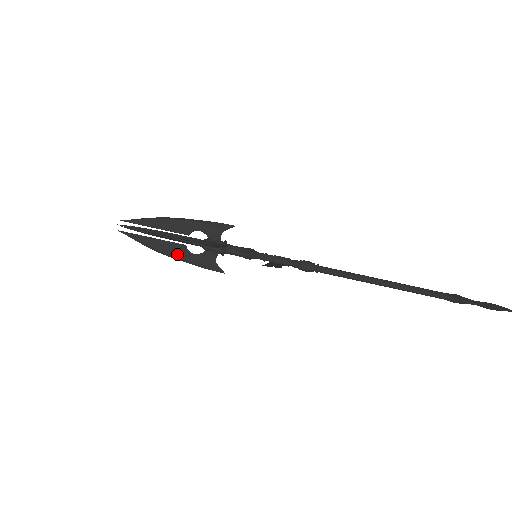
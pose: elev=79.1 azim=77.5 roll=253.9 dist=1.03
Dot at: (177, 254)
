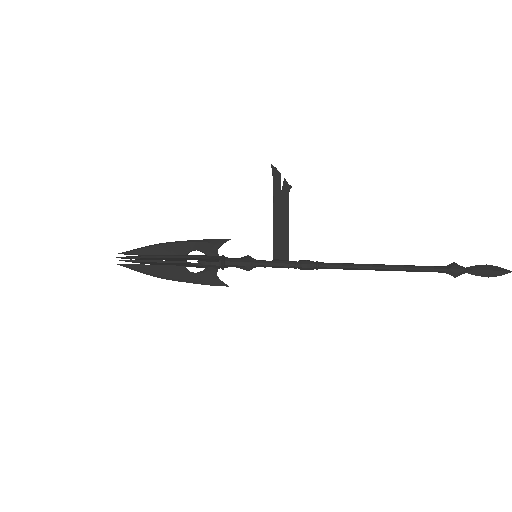
Dot at: occluded
